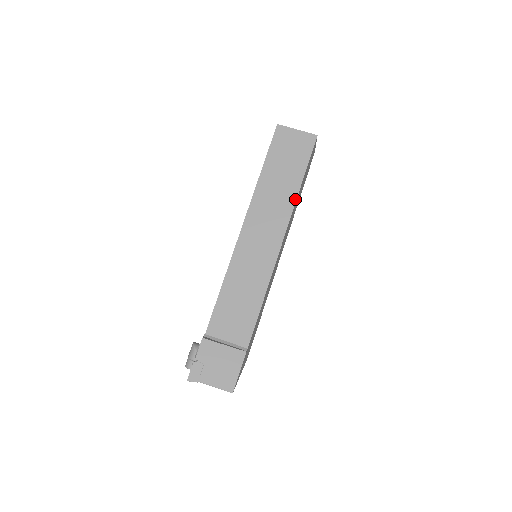
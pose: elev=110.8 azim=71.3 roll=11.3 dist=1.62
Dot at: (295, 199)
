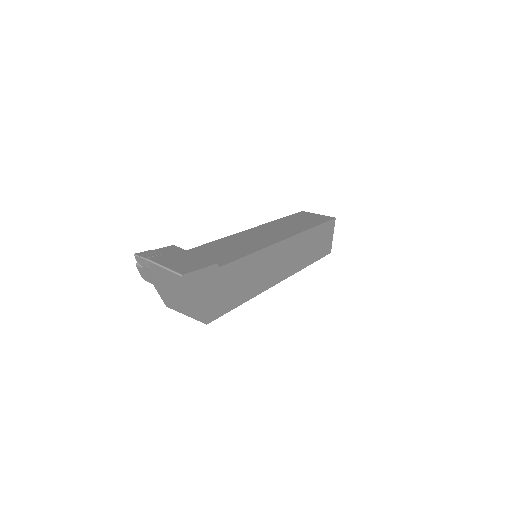
Dot at: (308, 229)
